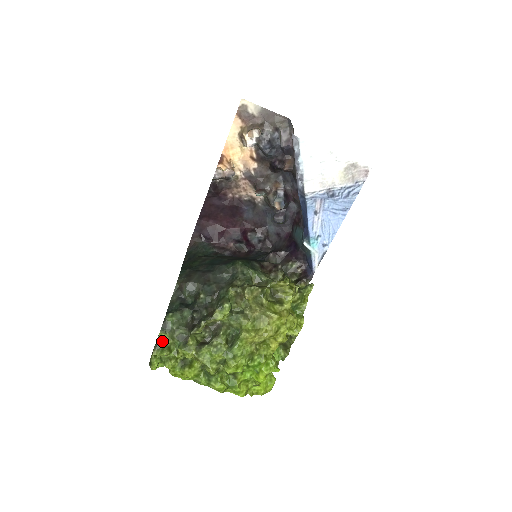
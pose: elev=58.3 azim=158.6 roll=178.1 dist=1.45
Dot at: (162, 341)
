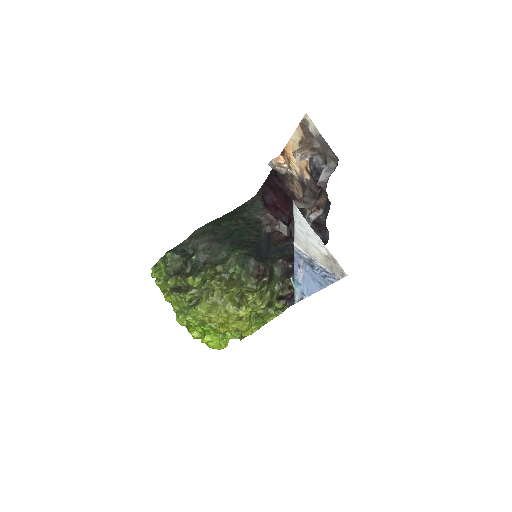
Dot at: (160, 265)
